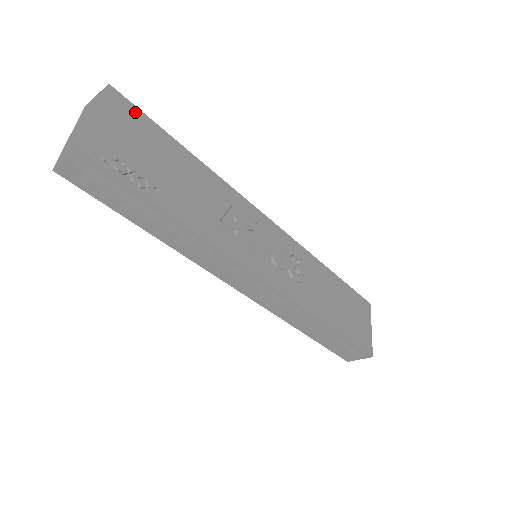
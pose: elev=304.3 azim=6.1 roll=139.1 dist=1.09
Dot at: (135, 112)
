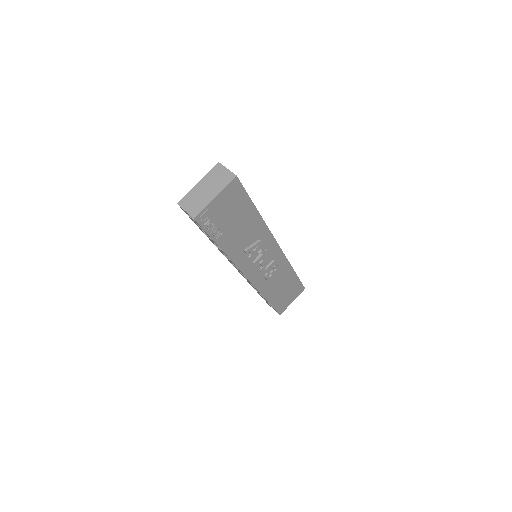
Dot at: (241, 191)
